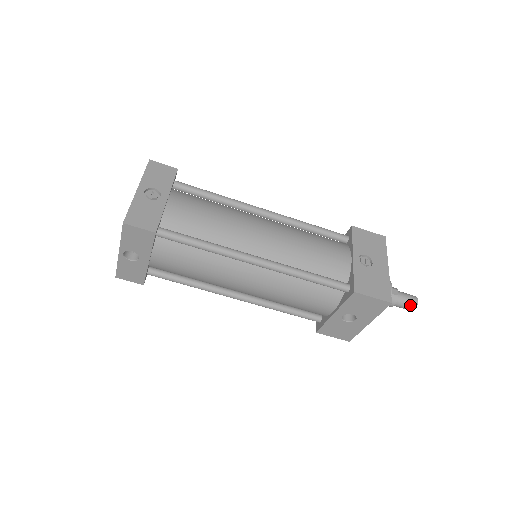
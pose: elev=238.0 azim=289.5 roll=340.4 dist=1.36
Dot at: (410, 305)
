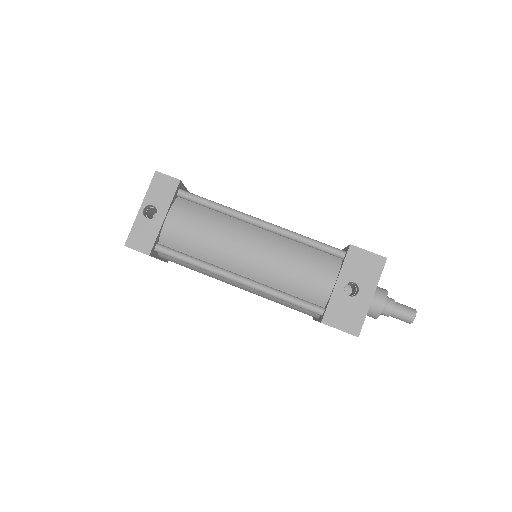
Dot at: (409, 310)
